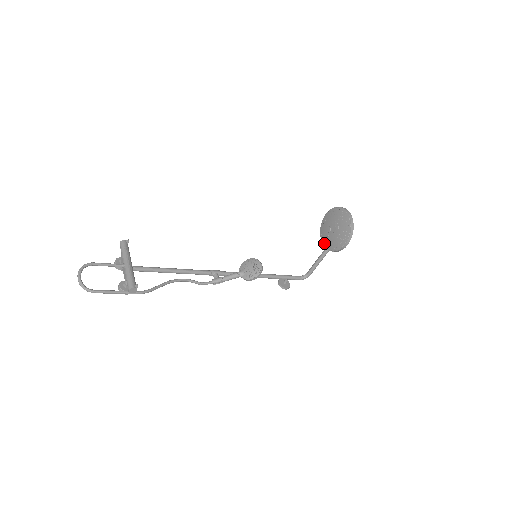
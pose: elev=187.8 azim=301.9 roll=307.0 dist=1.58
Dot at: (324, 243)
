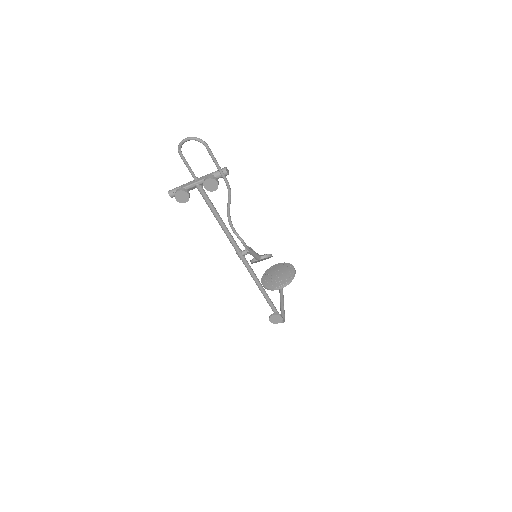
Dot at: (278, 285)
